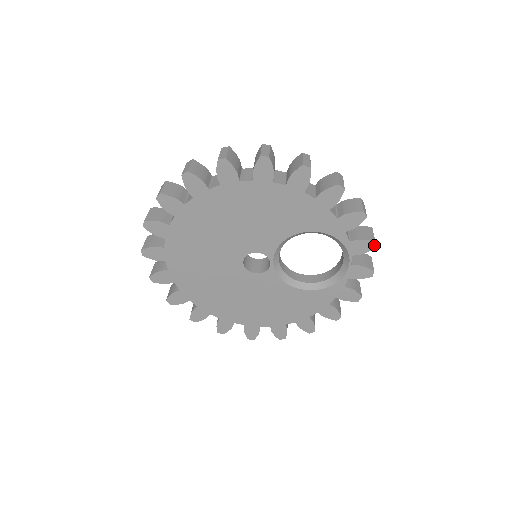
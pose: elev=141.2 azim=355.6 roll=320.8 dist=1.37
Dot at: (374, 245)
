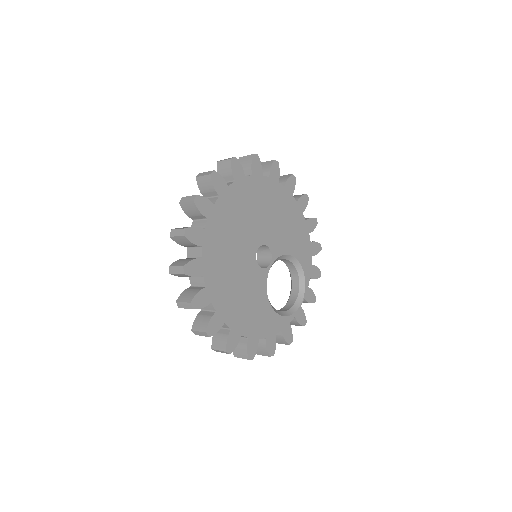
Dot at: (315, 300)
